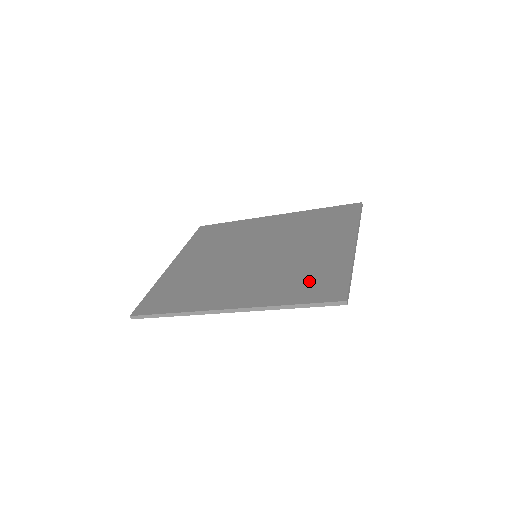
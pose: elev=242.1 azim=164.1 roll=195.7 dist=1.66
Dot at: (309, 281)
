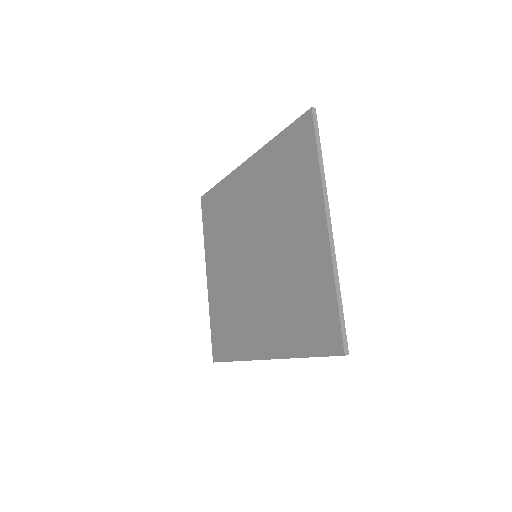
Dot at: (306, 314)
